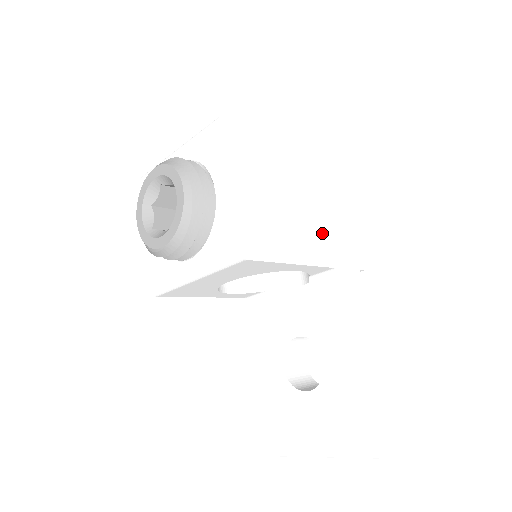
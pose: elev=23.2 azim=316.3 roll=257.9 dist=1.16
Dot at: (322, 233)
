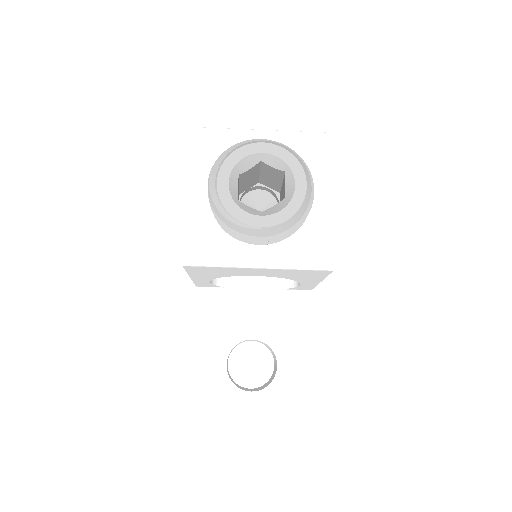
Dot at: occluded
